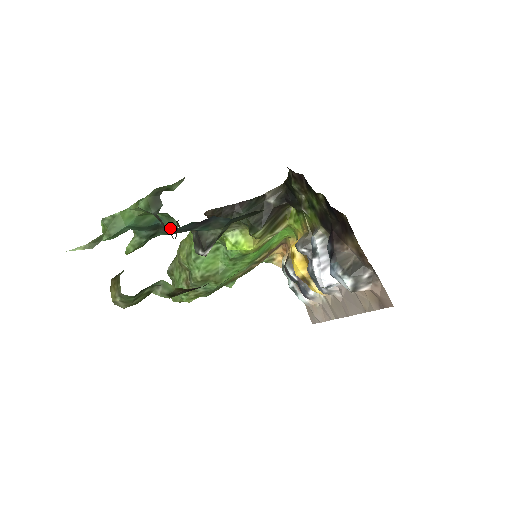
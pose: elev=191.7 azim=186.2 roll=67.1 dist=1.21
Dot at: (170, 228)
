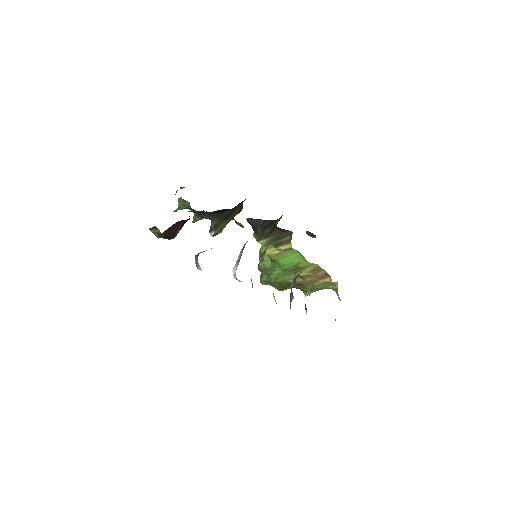
Dot at: occluded
